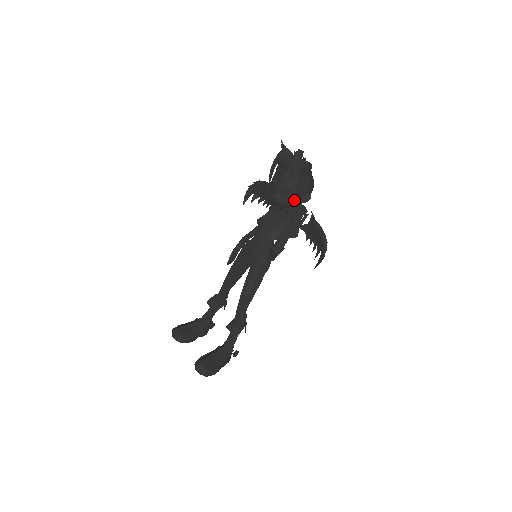
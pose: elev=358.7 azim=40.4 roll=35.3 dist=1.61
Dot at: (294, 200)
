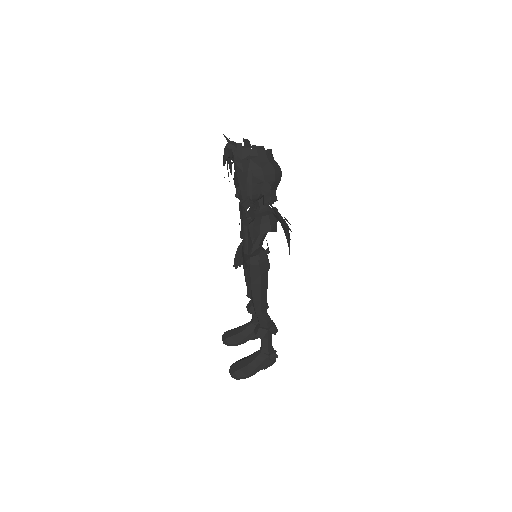
Dot at: (252, 194)
